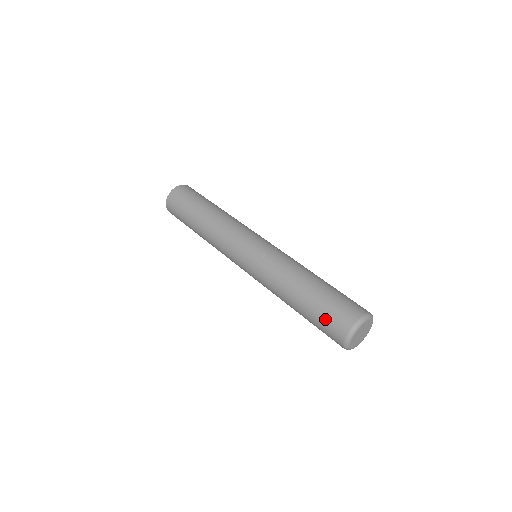
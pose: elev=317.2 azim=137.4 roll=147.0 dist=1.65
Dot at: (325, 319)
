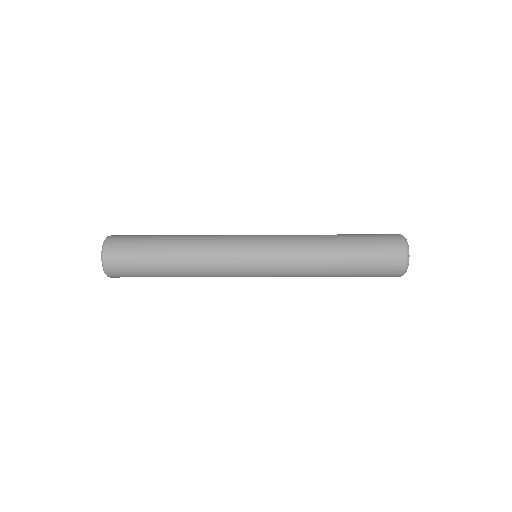
Dot at: (379, 254)
